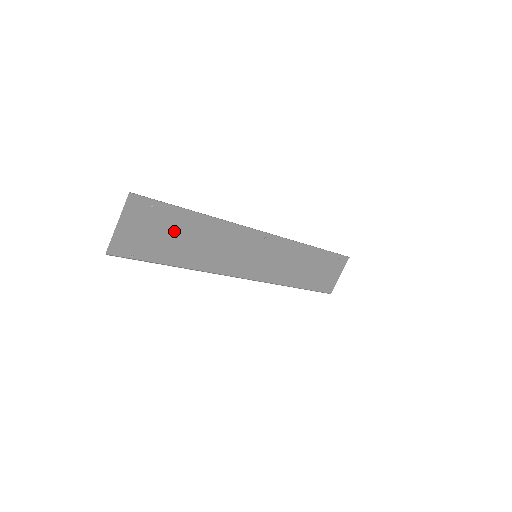
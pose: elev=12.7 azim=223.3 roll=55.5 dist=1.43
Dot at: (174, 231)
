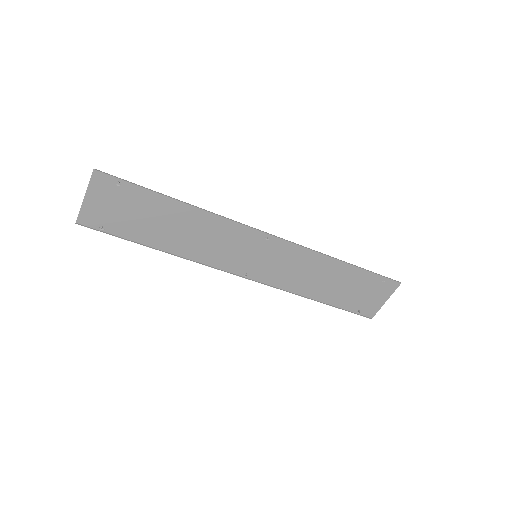
Dot at: (149, 213)
